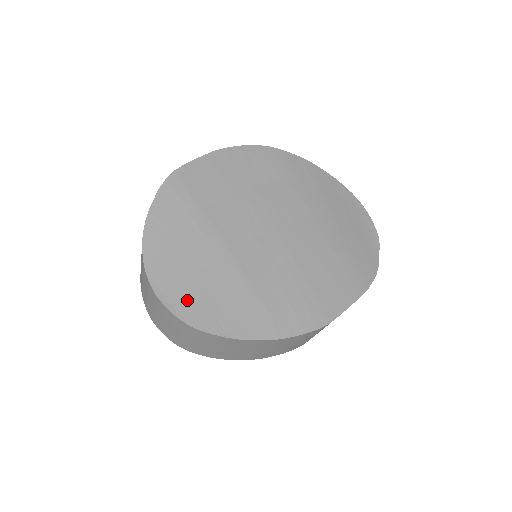
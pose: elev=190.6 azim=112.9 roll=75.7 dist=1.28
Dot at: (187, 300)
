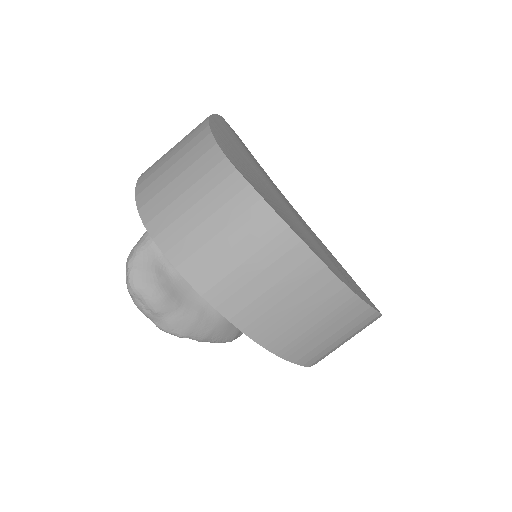
Dot at: (268, 199)
